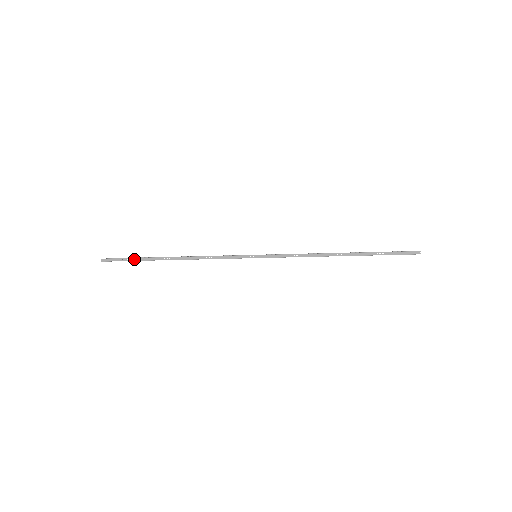
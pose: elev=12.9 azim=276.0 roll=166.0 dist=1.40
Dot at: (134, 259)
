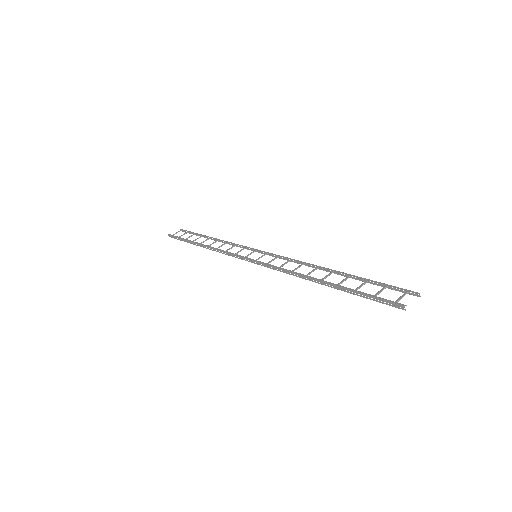
Dot at: (192, 233)
